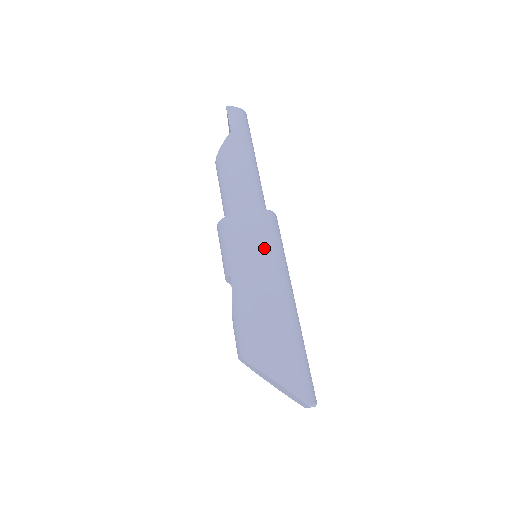
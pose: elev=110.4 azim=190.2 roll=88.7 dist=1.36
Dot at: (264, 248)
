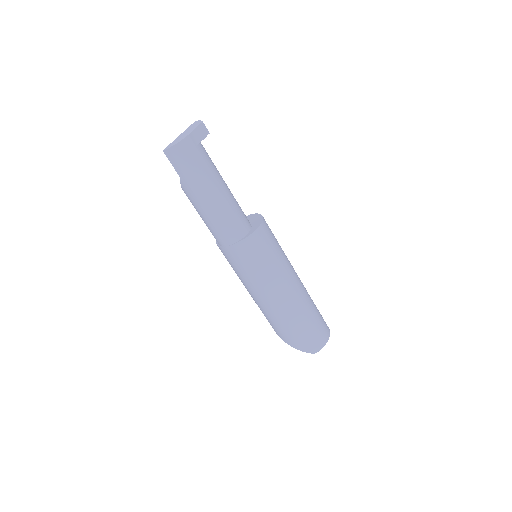
Dot at: (251, 273)
